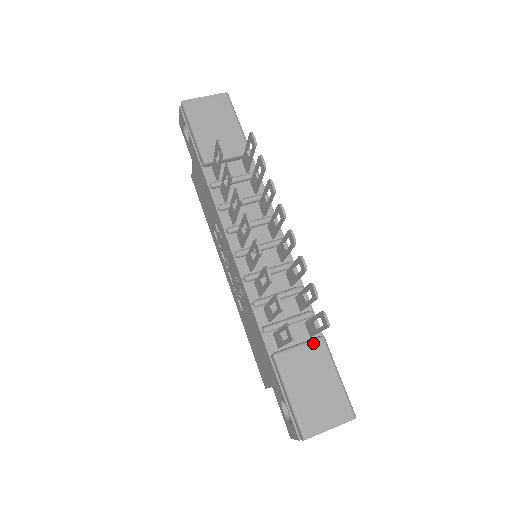
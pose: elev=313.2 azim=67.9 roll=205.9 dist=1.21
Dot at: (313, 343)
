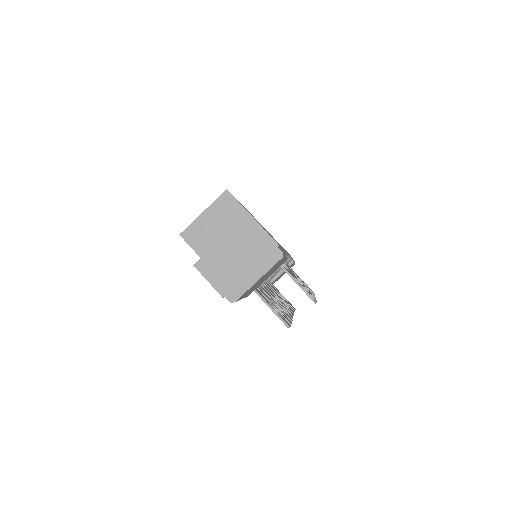
Dot at: occluded
